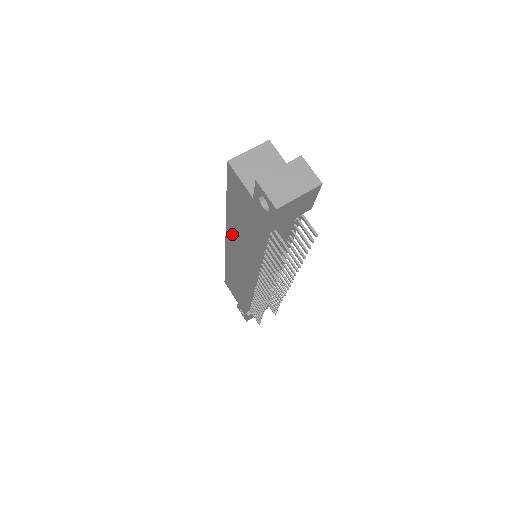
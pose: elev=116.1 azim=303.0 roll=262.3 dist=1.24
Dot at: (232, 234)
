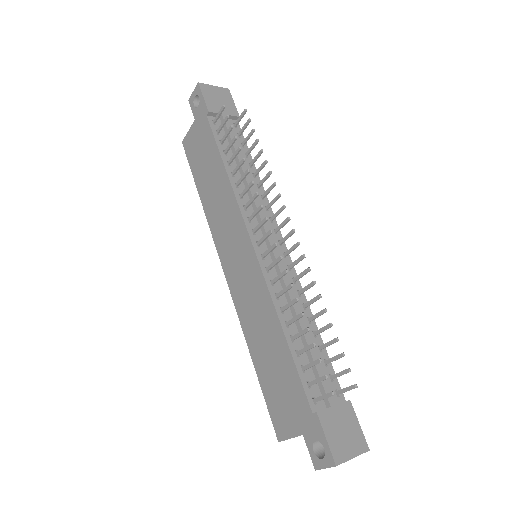
Dot at: (216, 228)
